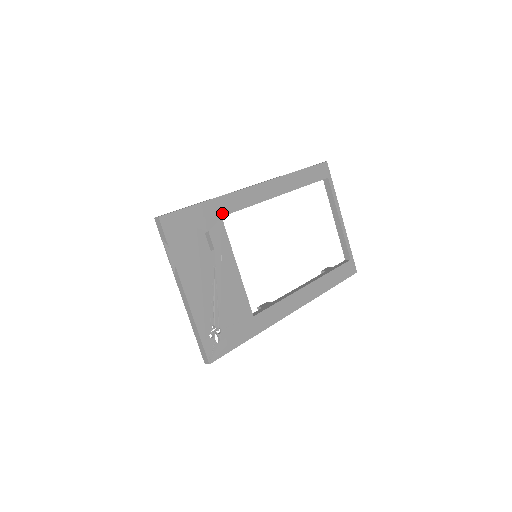
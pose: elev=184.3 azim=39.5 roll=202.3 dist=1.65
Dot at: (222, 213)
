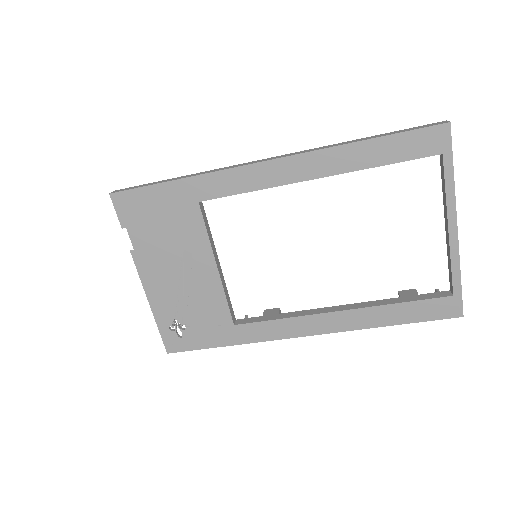
Dot at: (200, 197)
